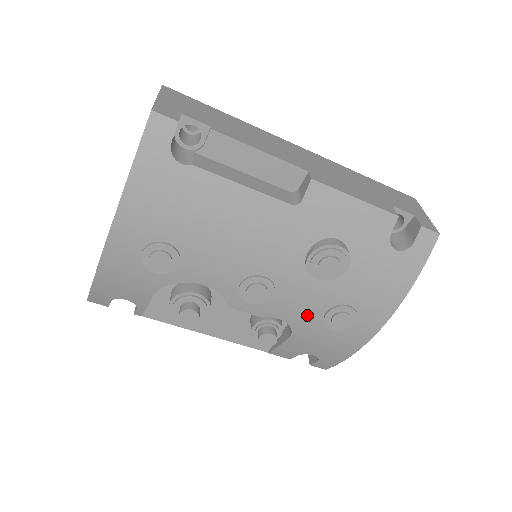
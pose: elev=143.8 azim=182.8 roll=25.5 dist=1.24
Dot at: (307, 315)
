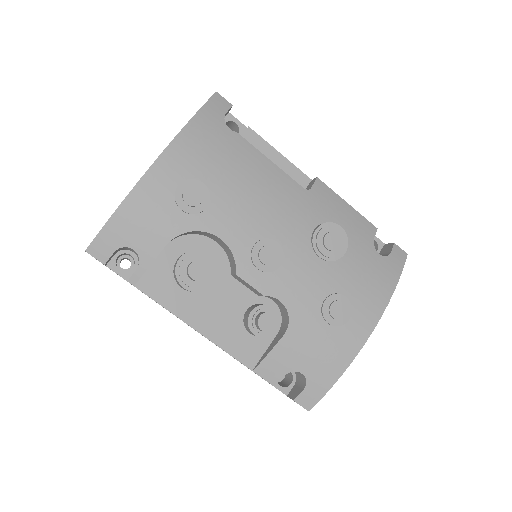
Dot at: (307, 300)
